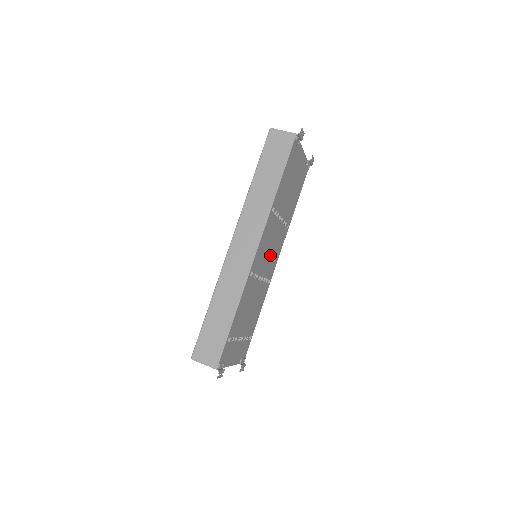
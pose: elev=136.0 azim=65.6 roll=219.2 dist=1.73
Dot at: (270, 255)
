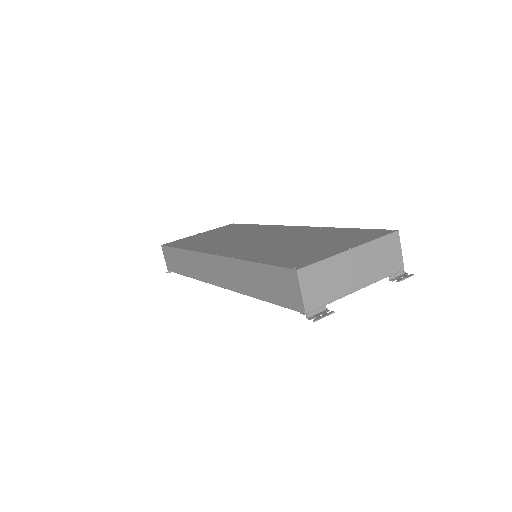
Dot at: occluded
